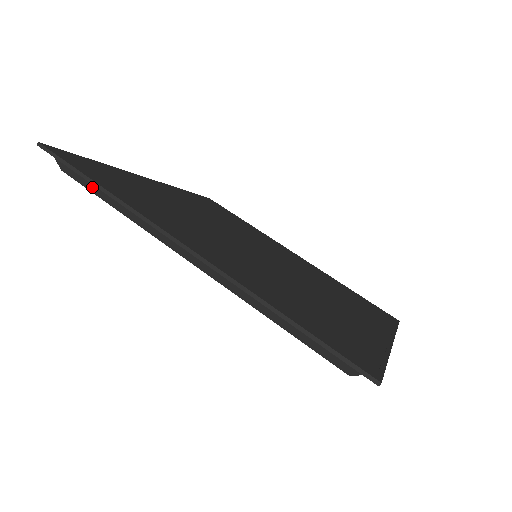
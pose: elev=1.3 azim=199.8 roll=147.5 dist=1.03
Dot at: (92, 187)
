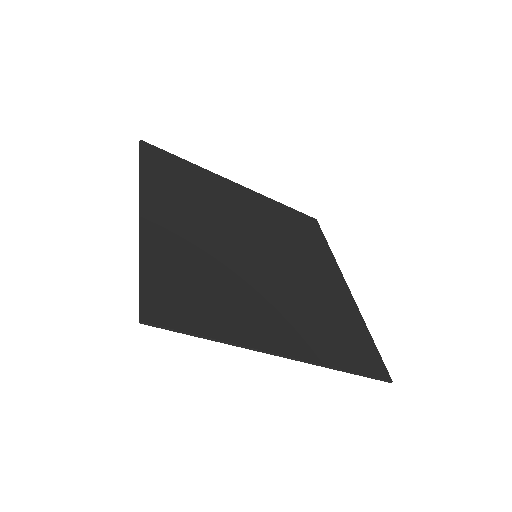
Dot at: occluded
